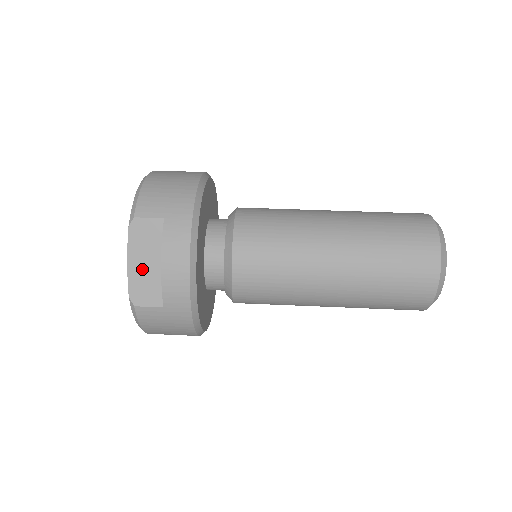
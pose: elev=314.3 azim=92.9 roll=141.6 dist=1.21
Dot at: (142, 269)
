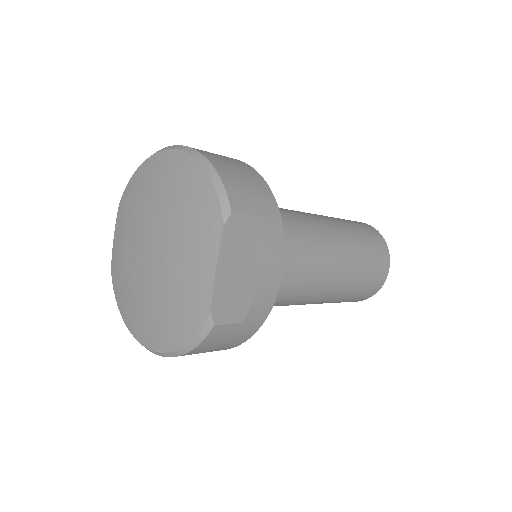
Dot at: (229, 278)
